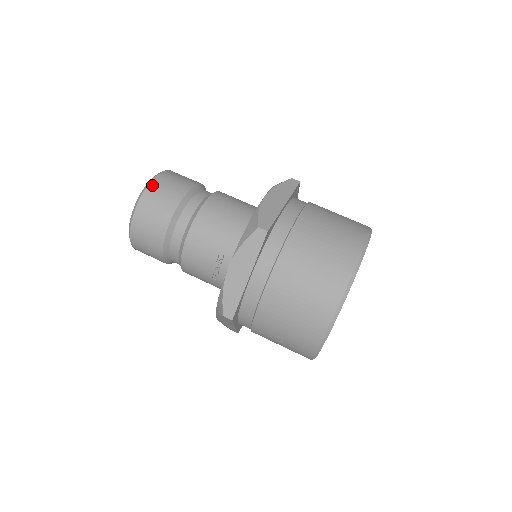
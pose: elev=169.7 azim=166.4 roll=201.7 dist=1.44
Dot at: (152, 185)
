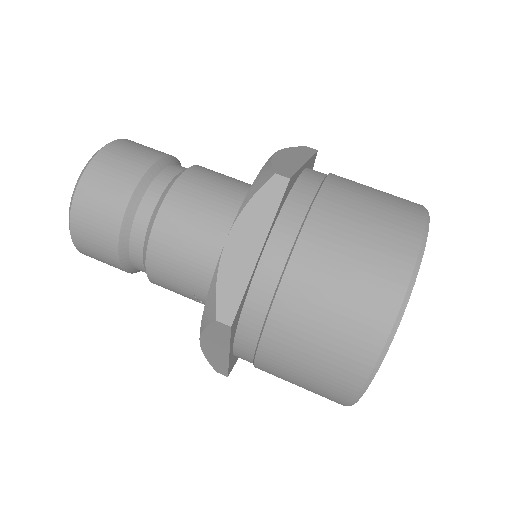
Dot at: (76, 205)
